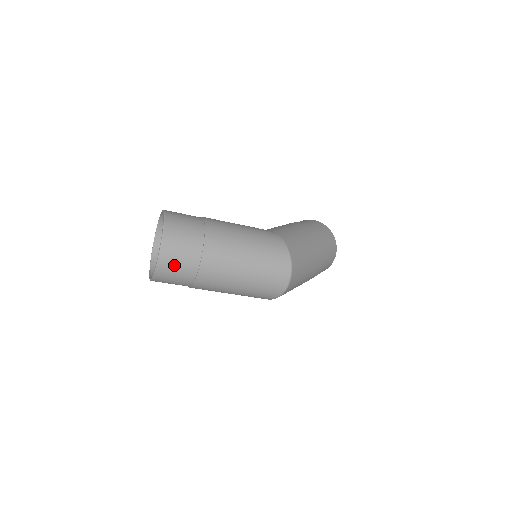
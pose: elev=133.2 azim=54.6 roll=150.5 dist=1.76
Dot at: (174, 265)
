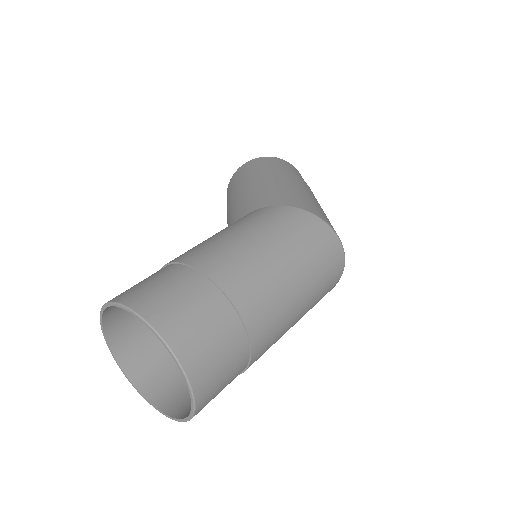
Dot at: (217, 373)
